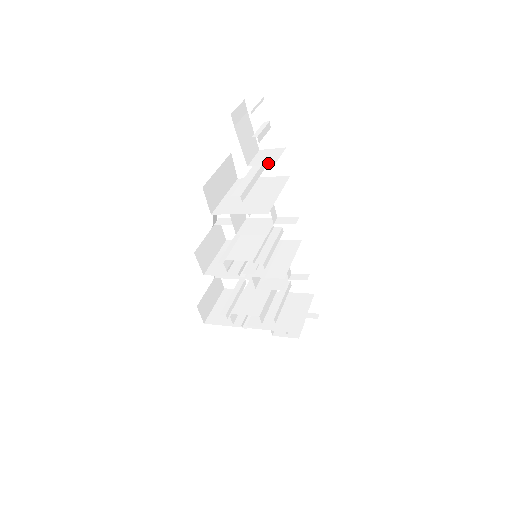
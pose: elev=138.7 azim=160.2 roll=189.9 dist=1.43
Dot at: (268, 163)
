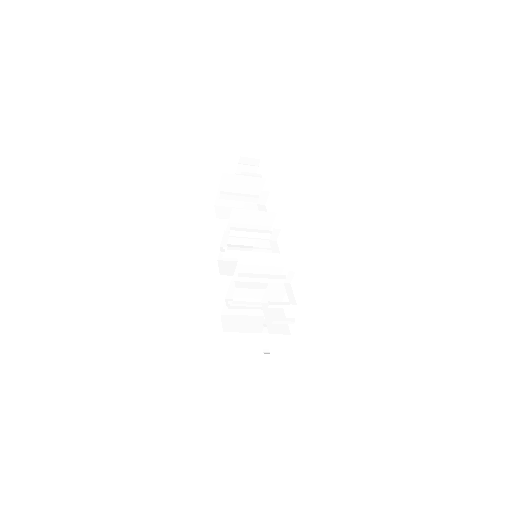
Dot at: (245, 180)
